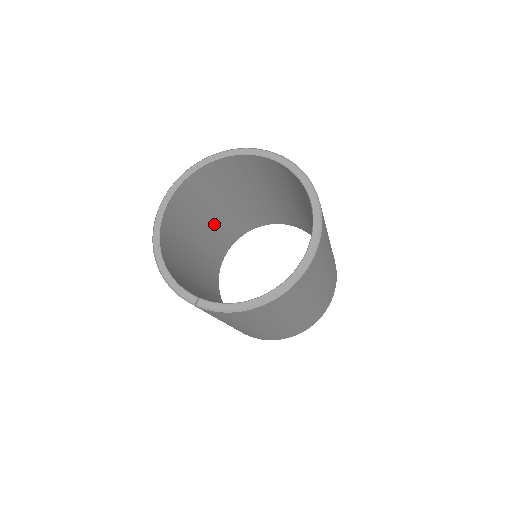
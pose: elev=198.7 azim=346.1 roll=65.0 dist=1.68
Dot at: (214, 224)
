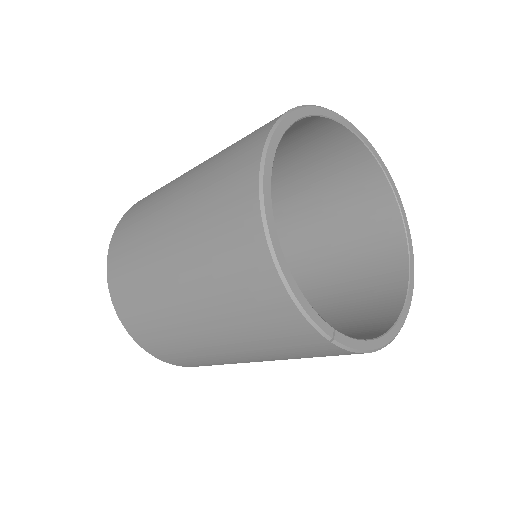
Dot at: occluded
